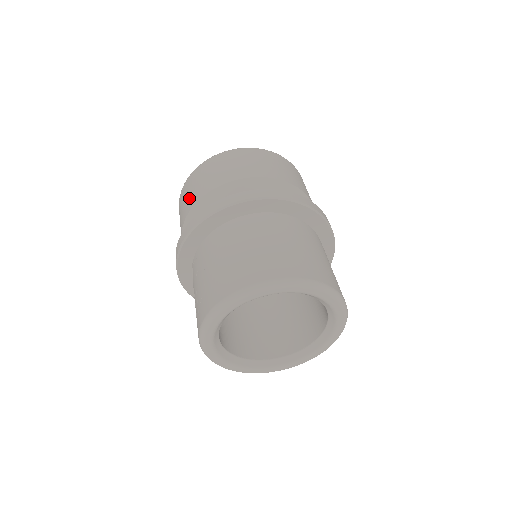
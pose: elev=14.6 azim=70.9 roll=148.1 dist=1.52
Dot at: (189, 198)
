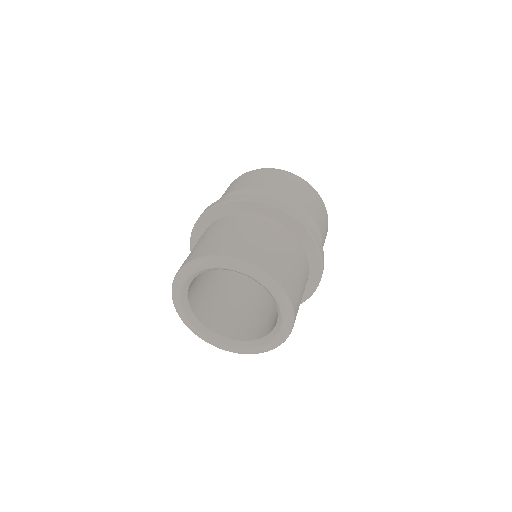
Dot at: occluded
